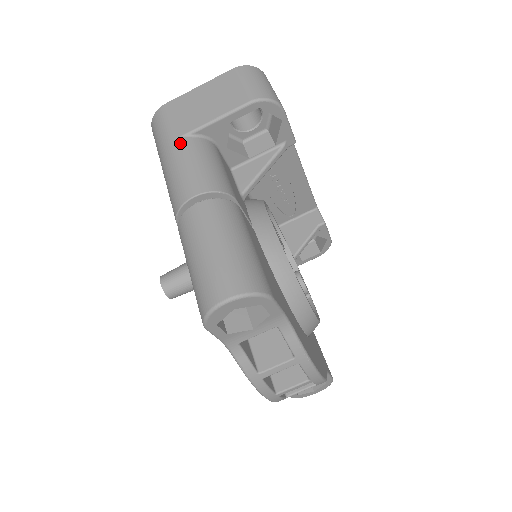
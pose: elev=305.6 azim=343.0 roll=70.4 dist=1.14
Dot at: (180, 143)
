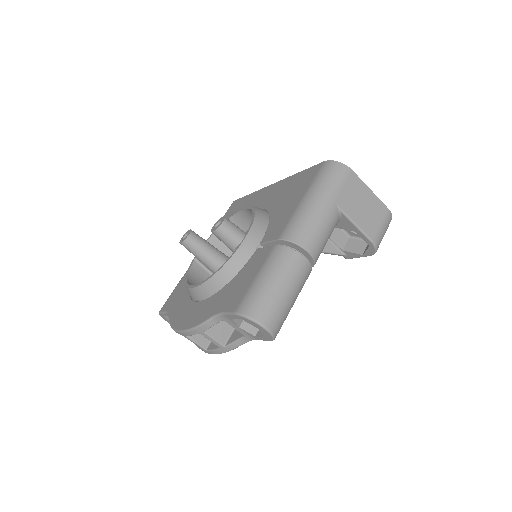
Dot at: (333, 209)
